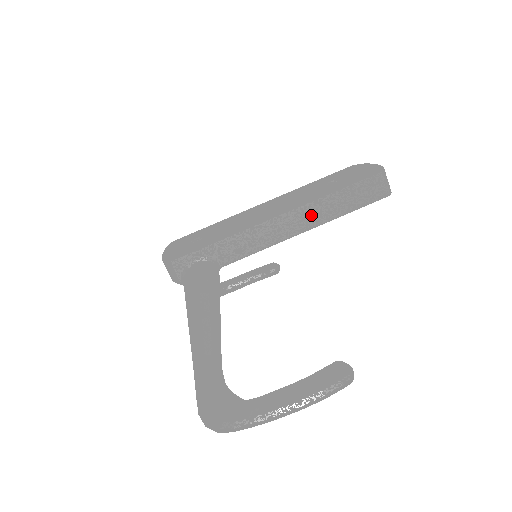
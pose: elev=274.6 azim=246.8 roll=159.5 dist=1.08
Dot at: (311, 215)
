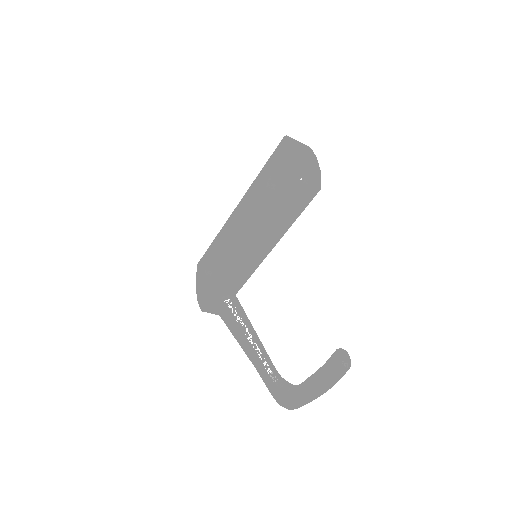
Dot at: (269, 239)
